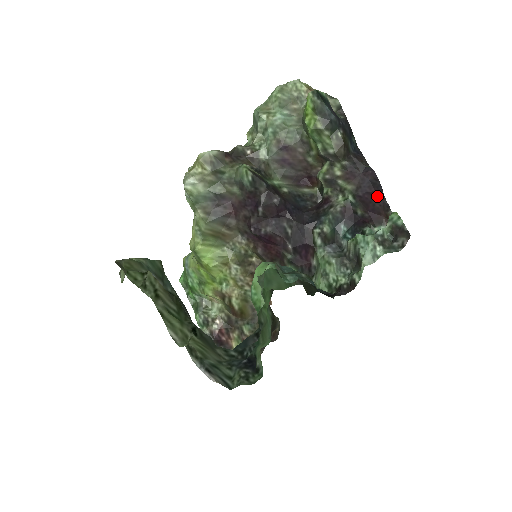
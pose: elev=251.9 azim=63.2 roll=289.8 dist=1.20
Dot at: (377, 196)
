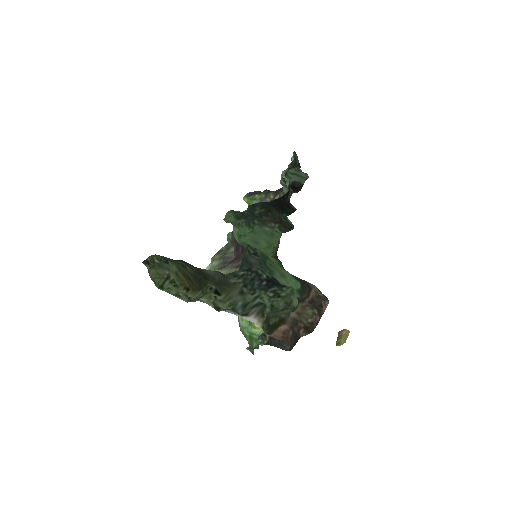
Dot at: occluded
